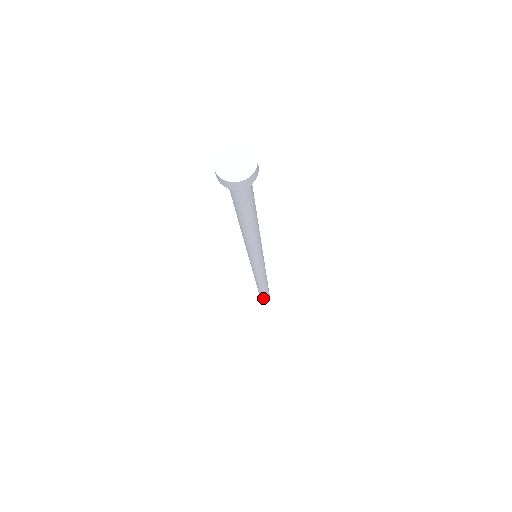
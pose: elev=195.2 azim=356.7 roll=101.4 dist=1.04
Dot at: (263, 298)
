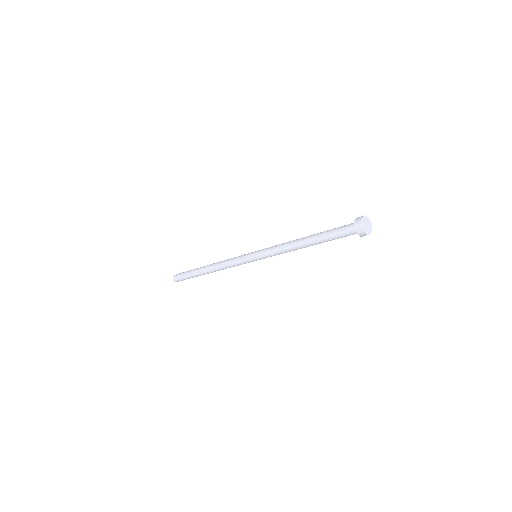
Dot at: (179, 280)
